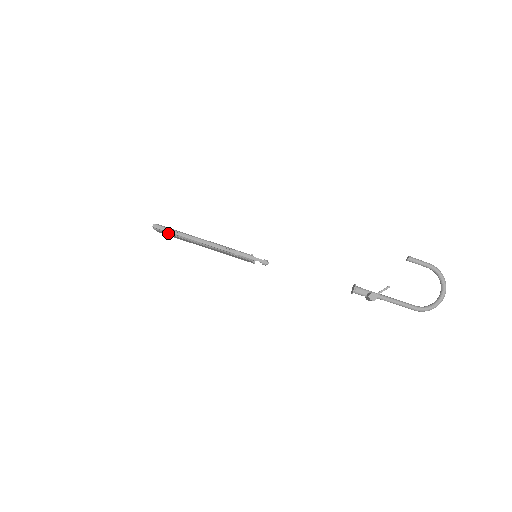
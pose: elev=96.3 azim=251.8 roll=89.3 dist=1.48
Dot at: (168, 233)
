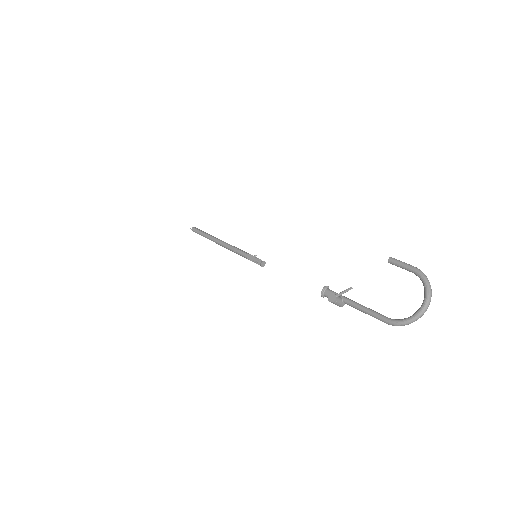
Dot at: (199, 234)
